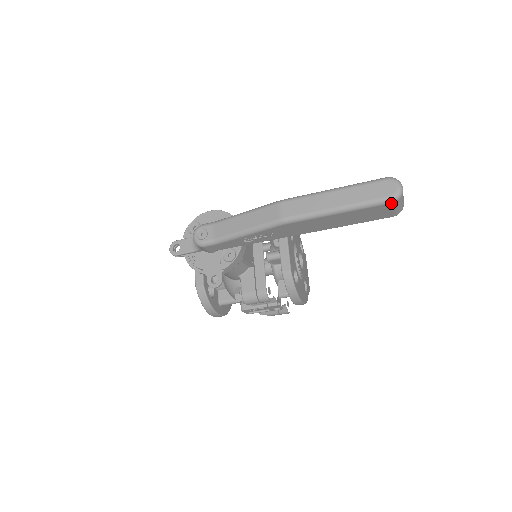
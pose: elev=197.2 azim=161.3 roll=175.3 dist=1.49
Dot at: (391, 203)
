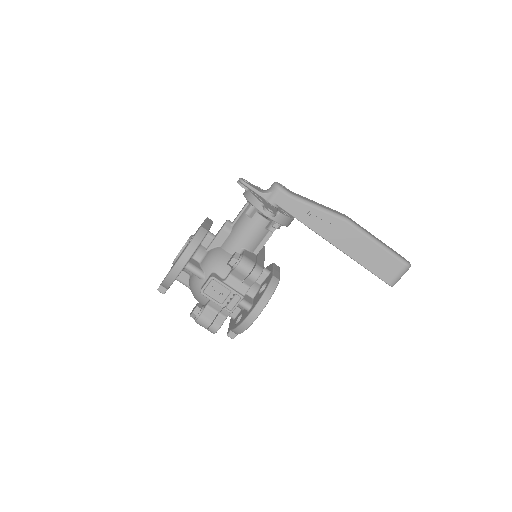
Dot at: (405, 265)
